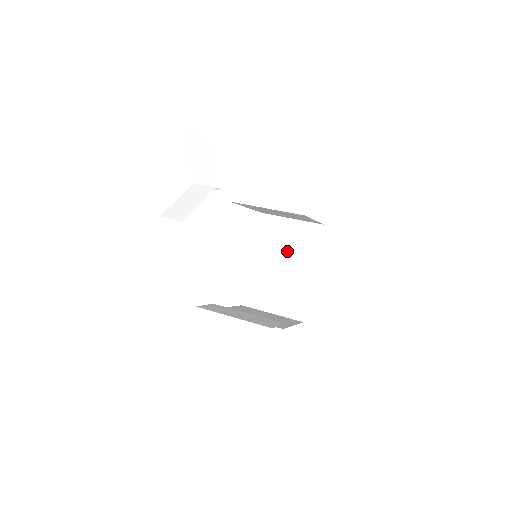
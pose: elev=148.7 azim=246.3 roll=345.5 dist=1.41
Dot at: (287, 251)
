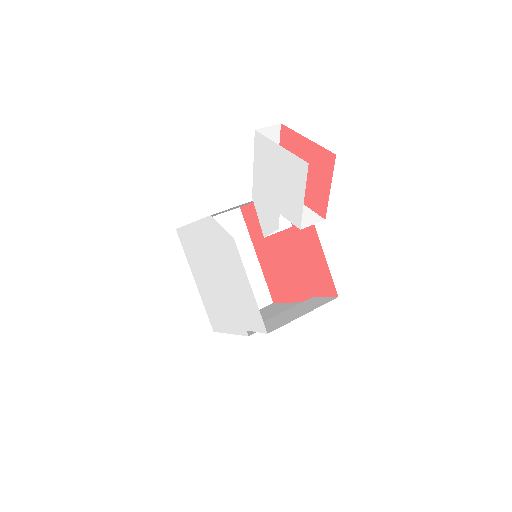
Dot at: occluded
